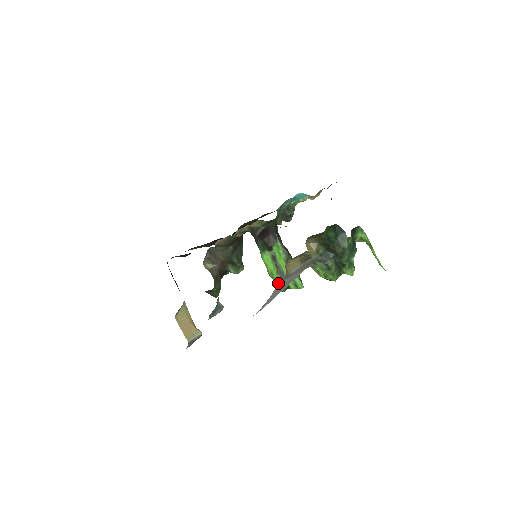
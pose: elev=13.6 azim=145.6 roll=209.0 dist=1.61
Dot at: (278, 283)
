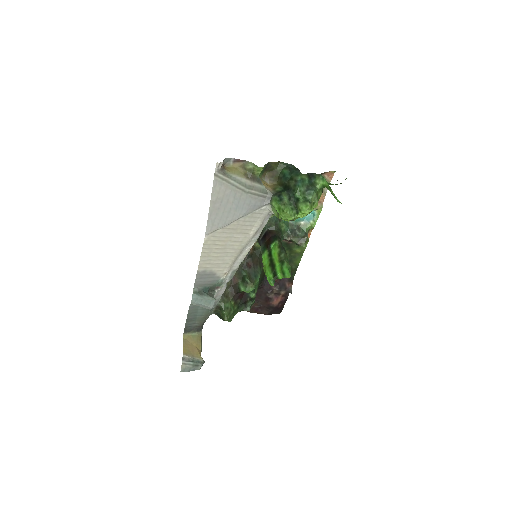
Dot at: (268, 274)
